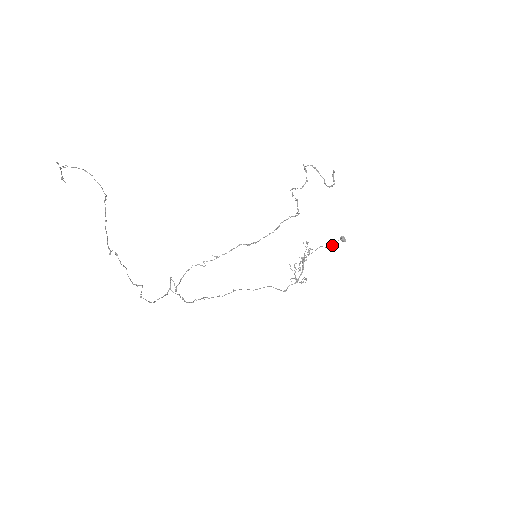
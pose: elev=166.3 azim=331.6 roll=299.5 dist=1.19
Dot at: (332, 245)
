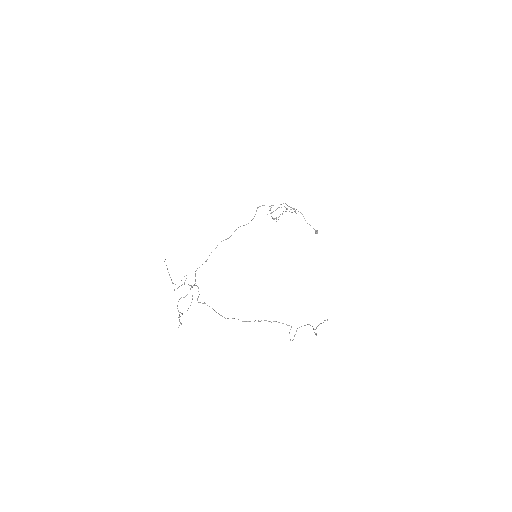
Dot at: occluded
